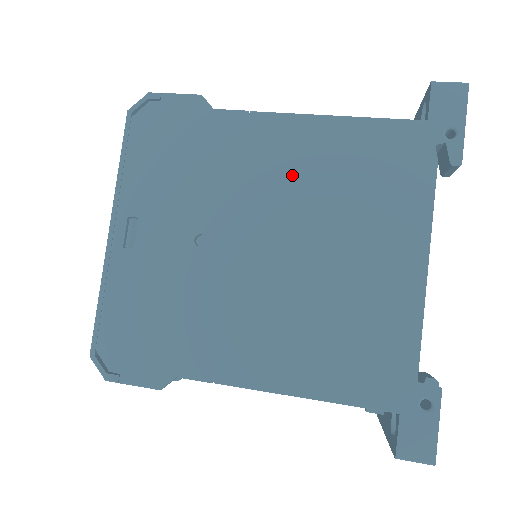
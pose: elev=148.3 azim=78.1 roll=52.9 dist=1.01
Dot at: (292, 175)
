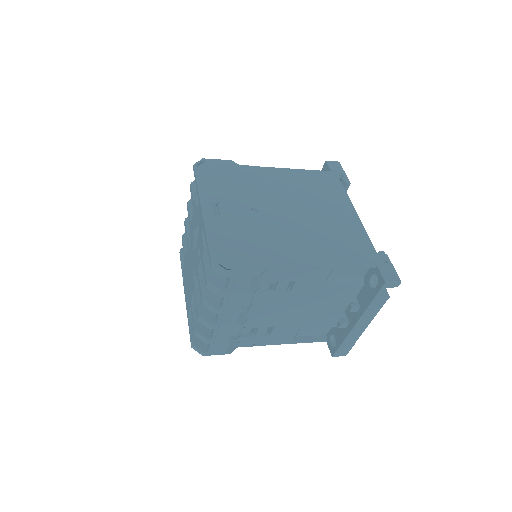
Dot at: (287, 187)
